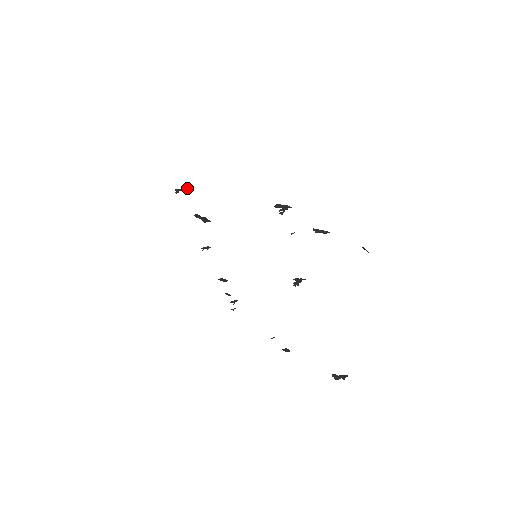
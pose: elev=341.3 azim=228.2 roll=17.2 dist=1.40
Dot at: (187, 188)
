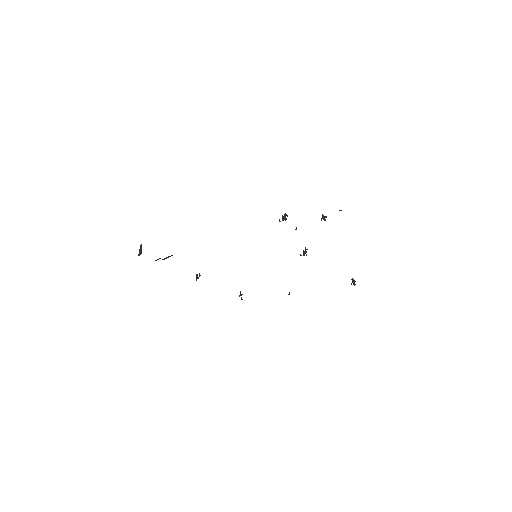
Dot at: (141, 245)
